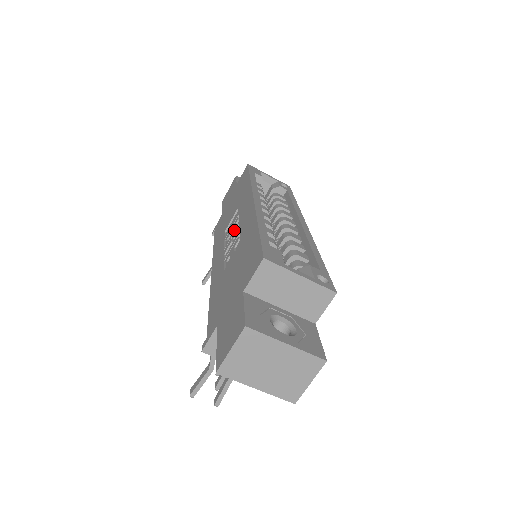
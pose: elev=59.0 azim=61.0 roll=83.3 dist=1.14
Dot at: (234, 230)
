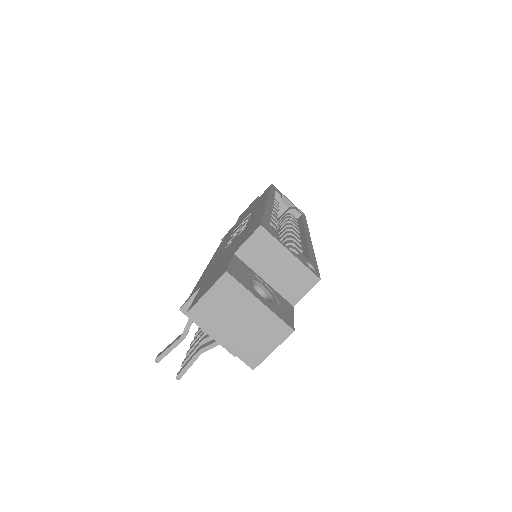
Dot at: (242, 225)
